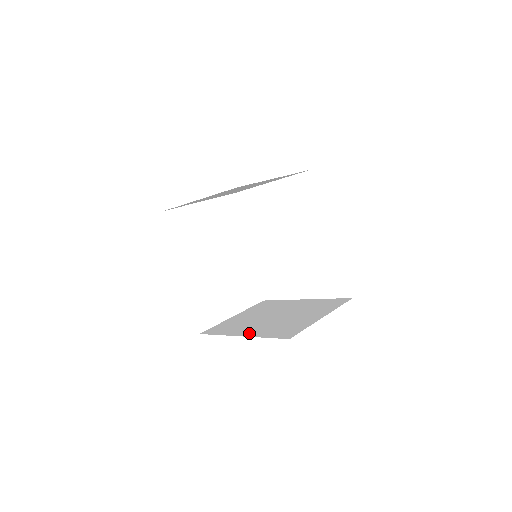
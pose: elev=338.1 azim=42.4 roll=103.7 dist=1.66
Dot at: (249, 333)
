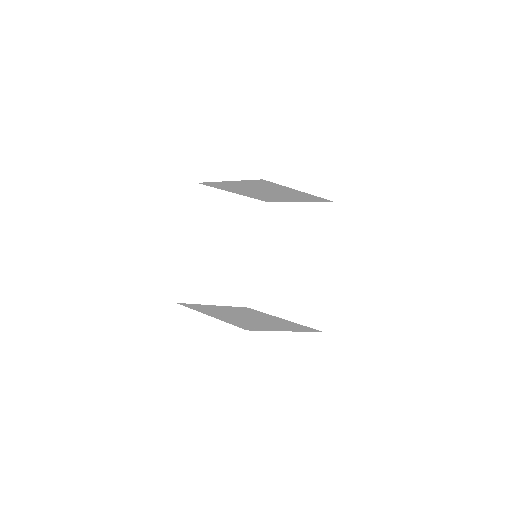
Dot at: (217, 316)
